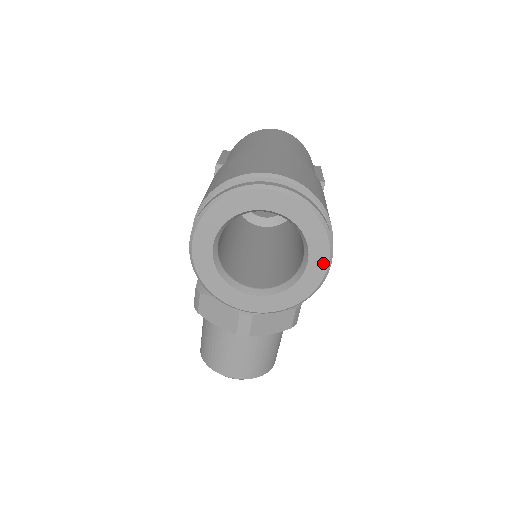
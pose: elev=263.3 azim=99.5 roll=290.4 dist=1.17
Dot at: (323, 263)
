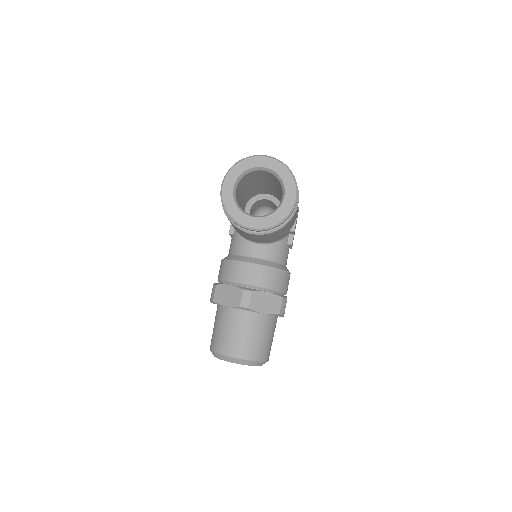
Dot at: (293, 196)
